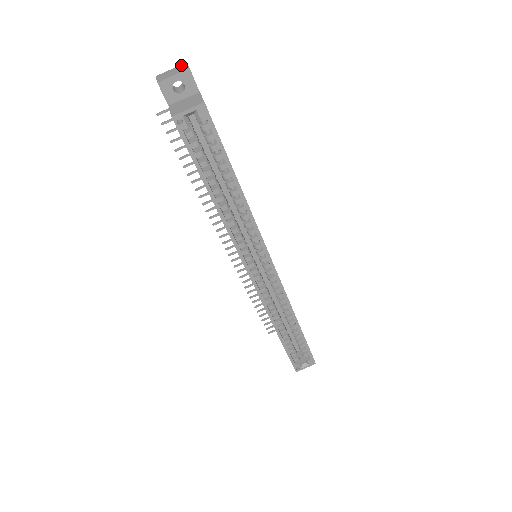
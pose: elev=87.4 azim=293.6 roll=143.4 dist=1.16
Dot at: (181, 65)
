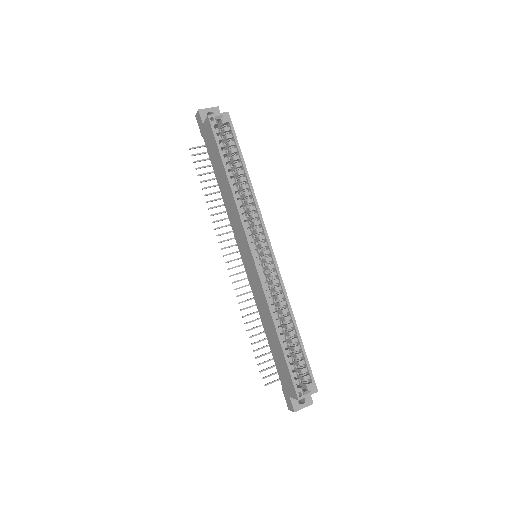
Dot at: occluded
